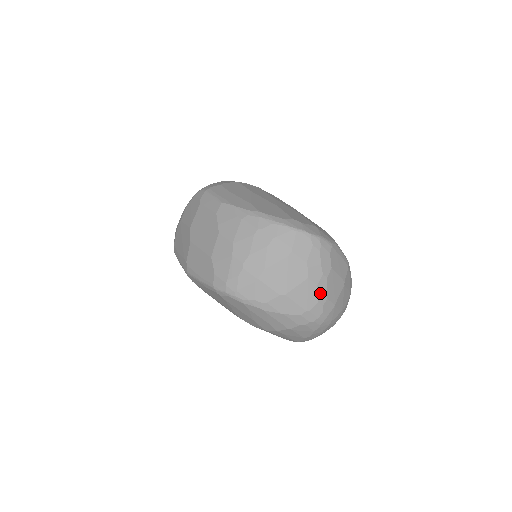
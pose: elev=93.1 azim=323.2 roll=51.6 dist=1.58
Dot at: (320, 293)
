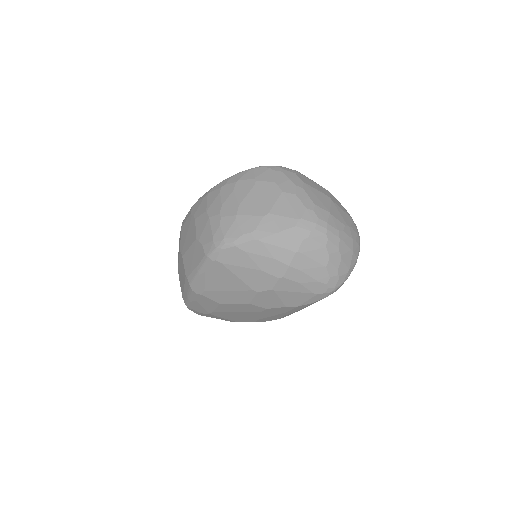
Dot at: (303, 201)
